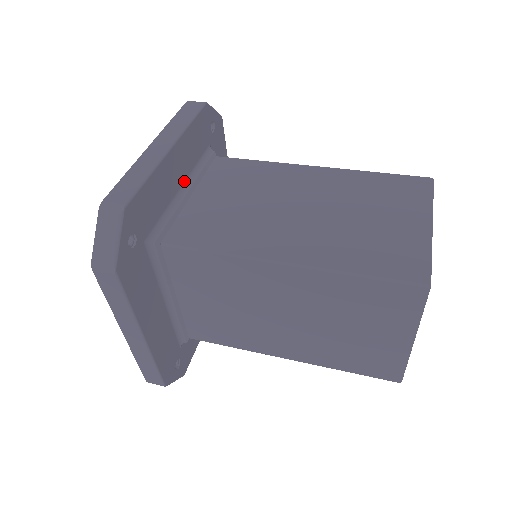
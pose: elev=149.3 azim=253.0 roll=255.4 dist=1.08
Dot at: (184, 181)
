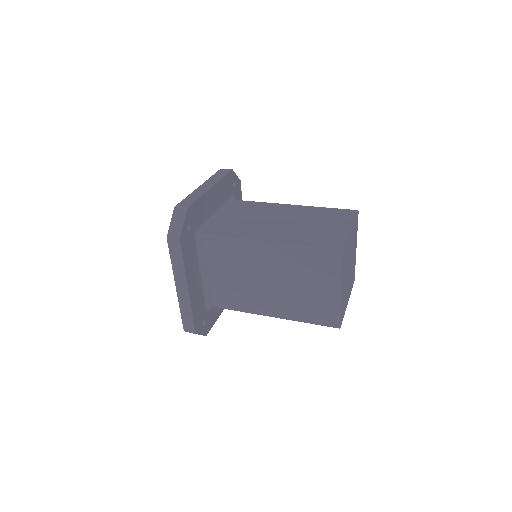
Dot at: (217, 208)
